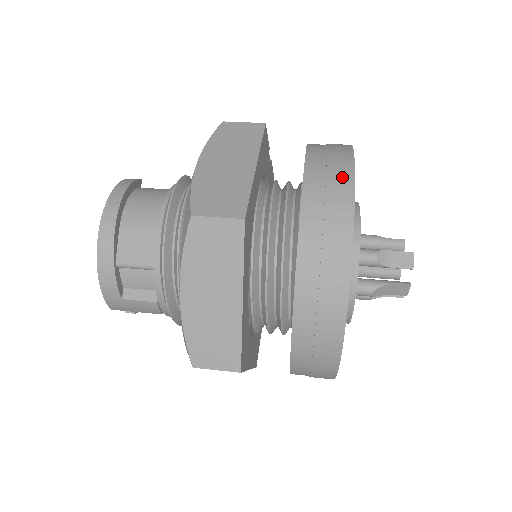
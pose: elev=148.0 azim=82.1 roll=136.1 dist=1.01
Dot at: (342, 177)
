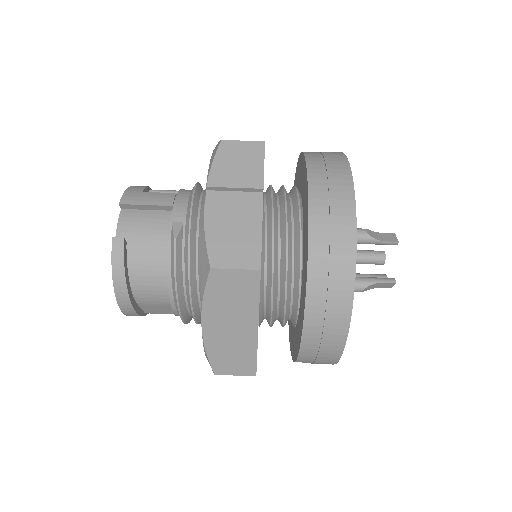
Dot at: (335, 340)
